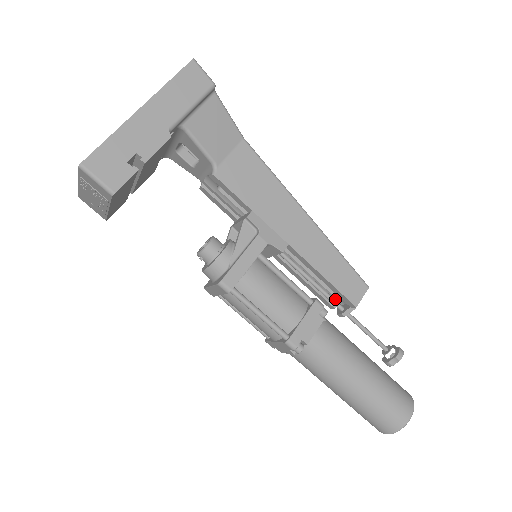
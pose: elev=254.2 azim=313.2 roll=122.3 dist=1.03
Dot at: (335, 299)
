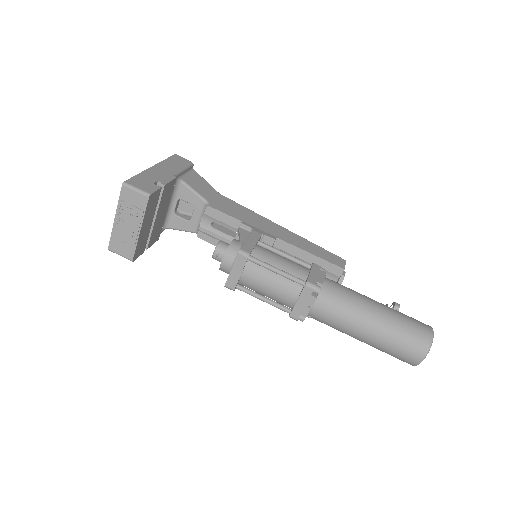
Dot at: occluded
